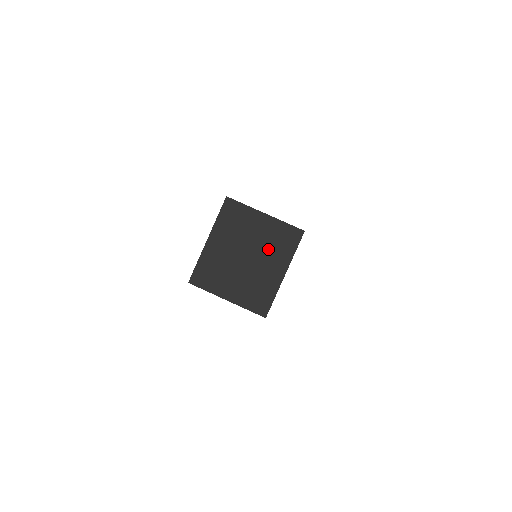
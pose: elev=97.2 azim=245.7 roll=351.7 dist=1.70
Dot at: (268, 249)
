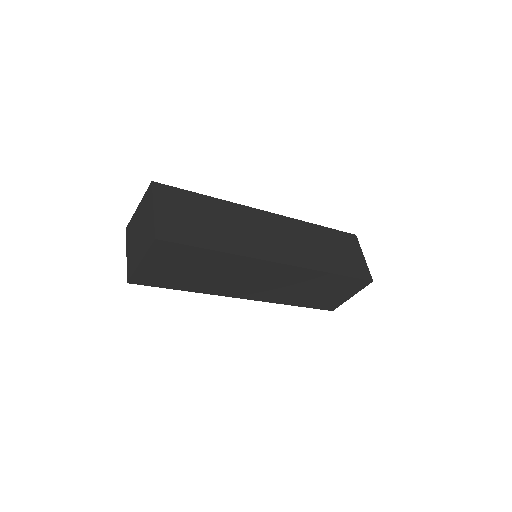
Dot at: (144, 236)
